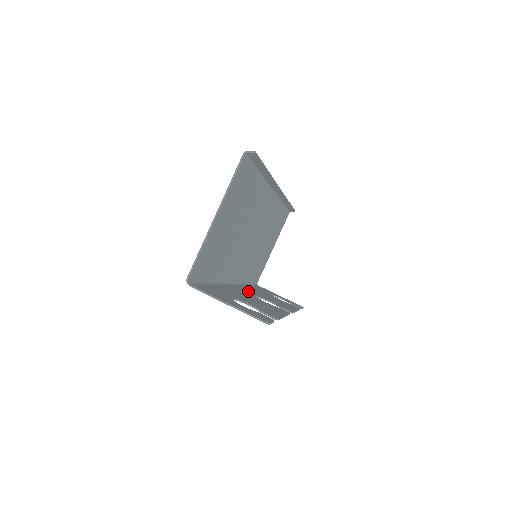
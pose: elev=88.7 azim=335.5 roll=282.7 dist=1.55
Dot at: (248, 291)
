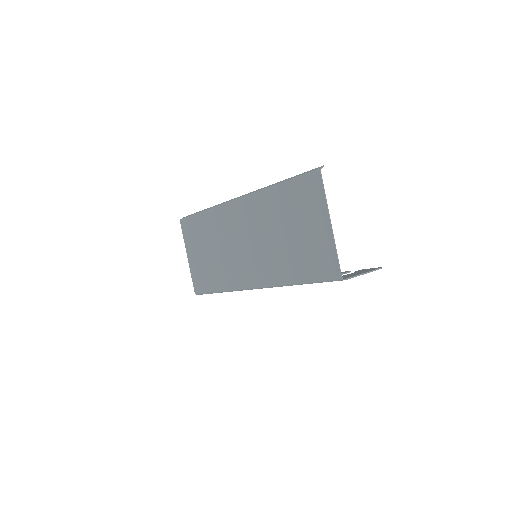
Dot at: occluded
